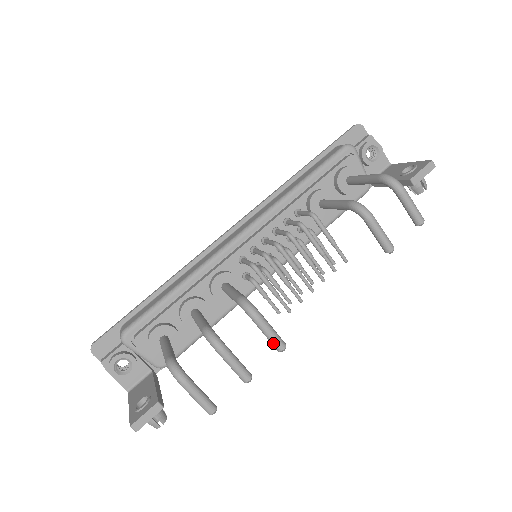
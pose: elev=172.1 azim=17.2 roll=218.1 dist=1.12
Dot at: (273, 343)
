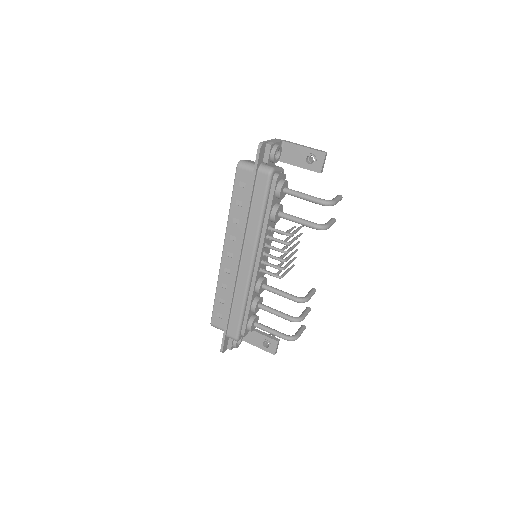
Dot at: occluded
